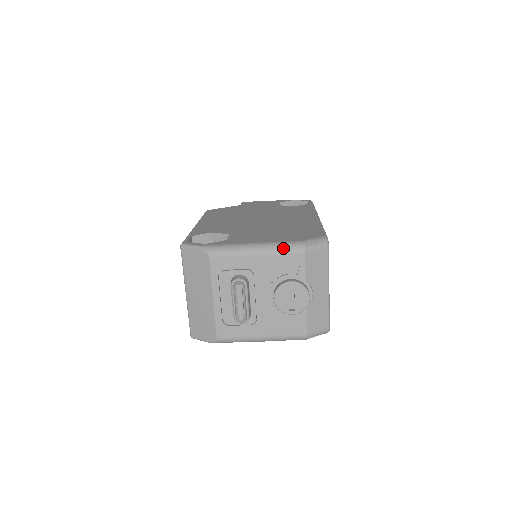
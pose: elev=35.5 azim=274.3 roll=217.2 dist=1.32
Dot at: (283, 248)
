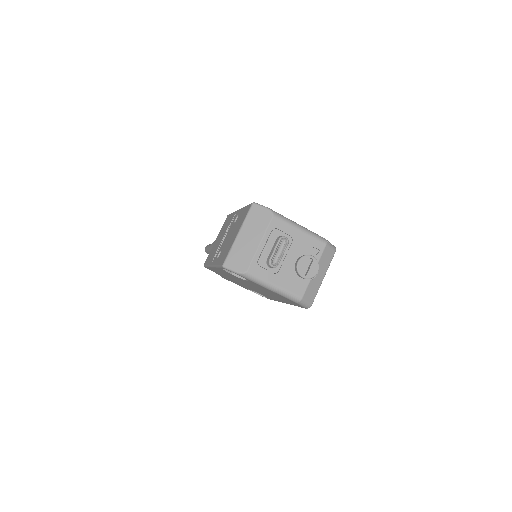
Dot at: (316, 235)
